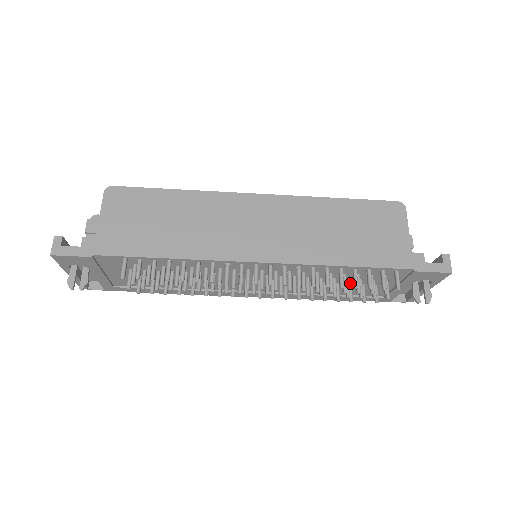
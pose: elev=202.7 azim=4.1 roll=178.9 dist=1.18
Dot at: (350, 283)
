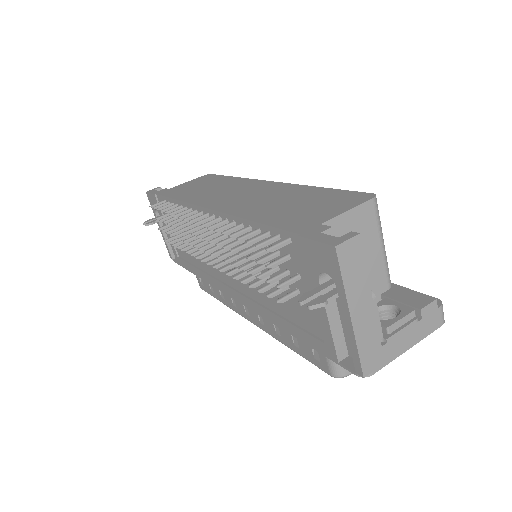
Dot at: occluded
